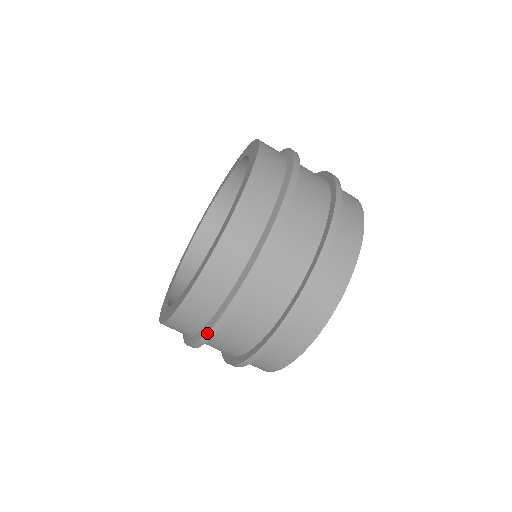
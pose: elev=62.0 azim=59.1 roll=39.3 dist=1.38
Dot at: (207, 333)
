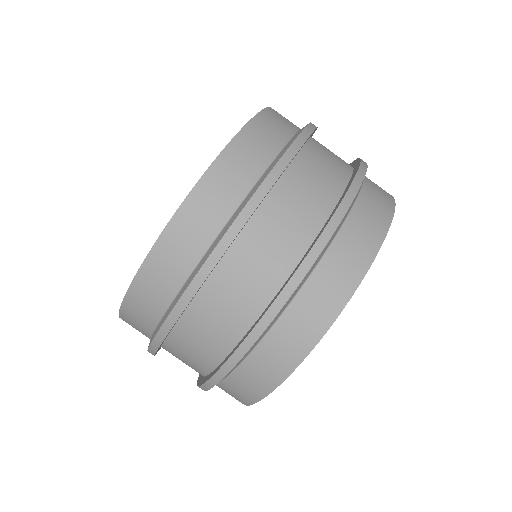
Dot at: (148, 348)
